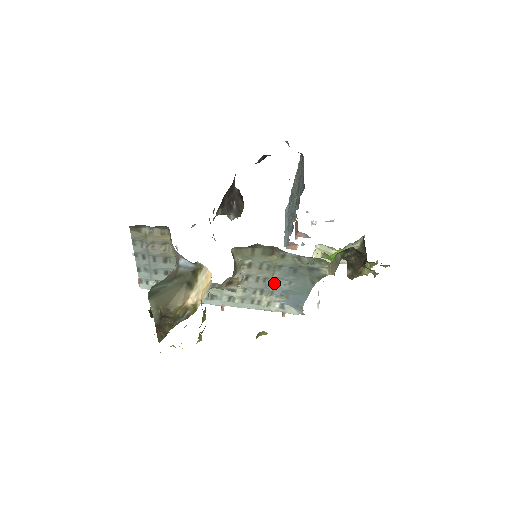
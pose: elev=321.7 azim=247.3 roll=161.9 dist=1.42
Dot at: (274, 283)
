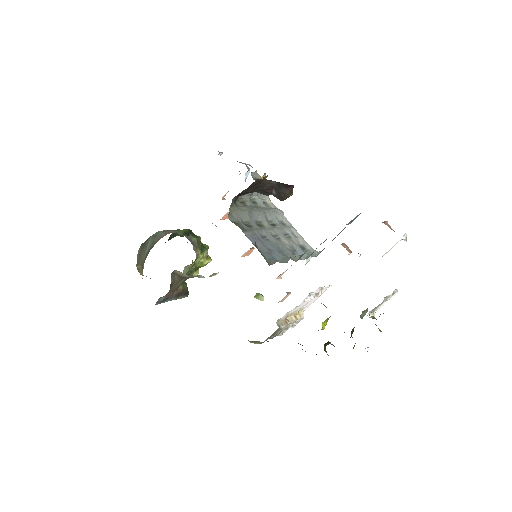
Dot at: occluded
